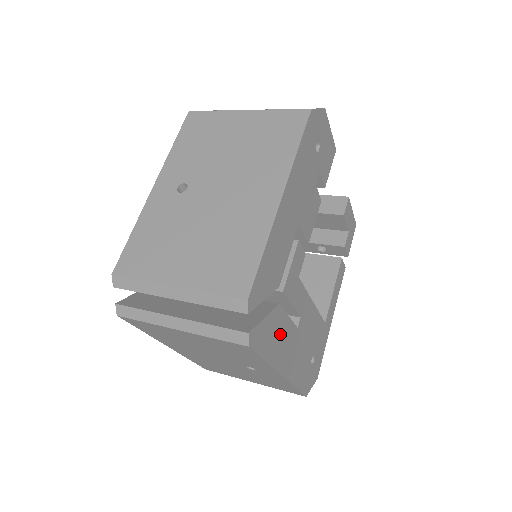
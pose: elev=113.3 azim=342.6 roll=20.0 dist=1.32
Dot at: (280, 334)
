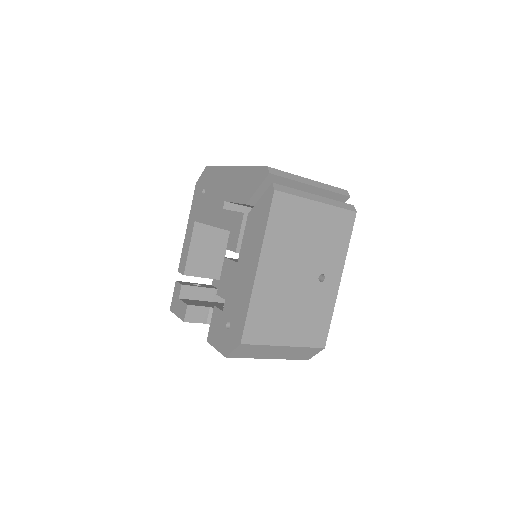
Dot at: occluded
